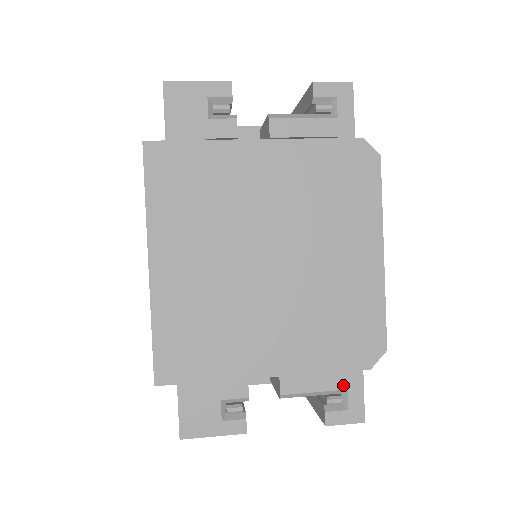
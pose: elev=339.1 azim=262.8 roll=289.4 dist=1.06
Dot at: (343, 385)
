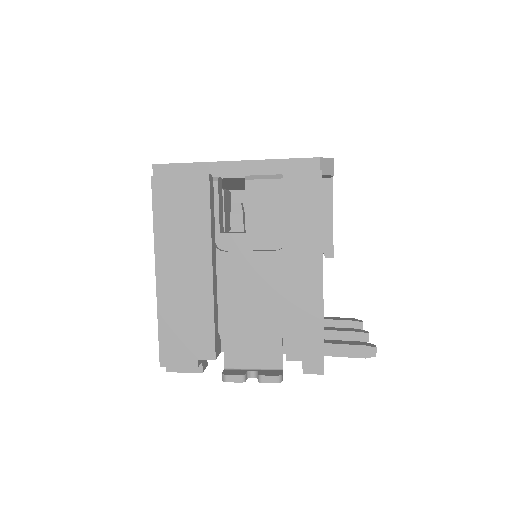
Dot at: occluded
